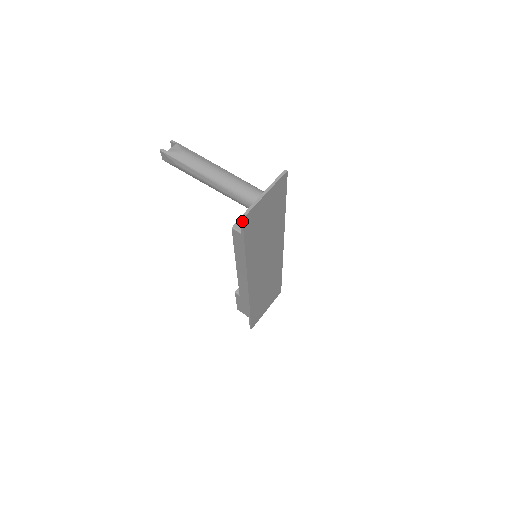
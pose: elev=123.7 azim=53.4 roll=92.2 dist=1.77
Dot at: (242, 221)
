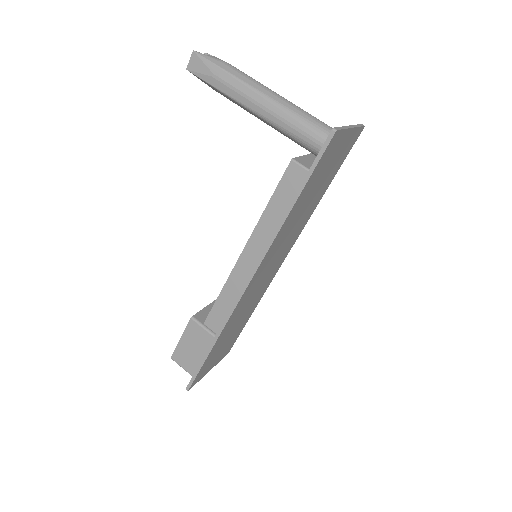
Dot at: (333, 135)
